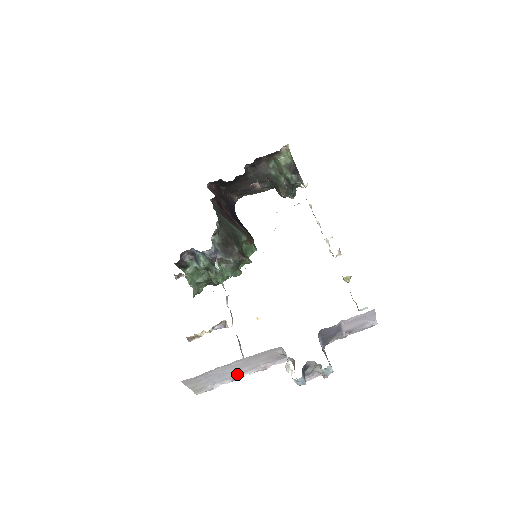
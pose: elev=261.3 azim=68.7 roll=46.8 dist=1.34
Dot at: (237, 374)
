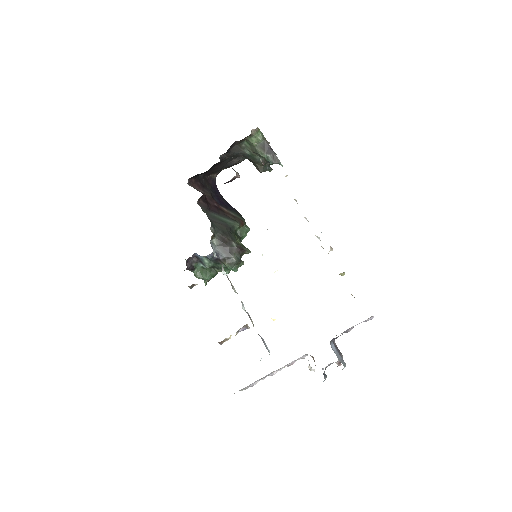
Dot at: (270, 374)
